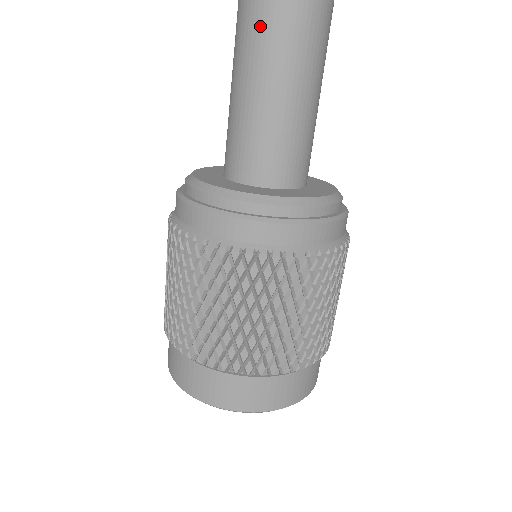
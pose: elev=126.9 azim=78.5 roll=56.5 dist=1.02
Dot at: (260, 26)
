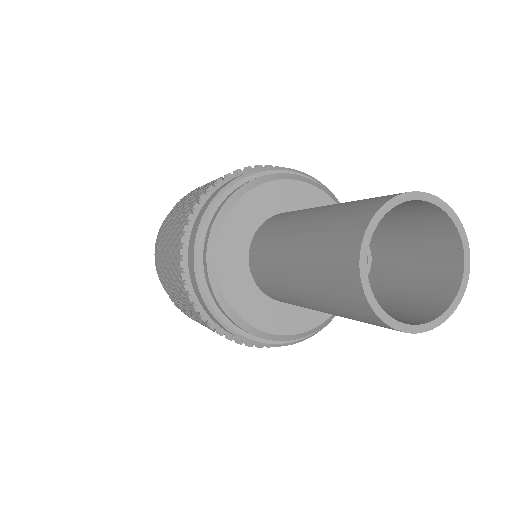
Dot at: (328, 265)
